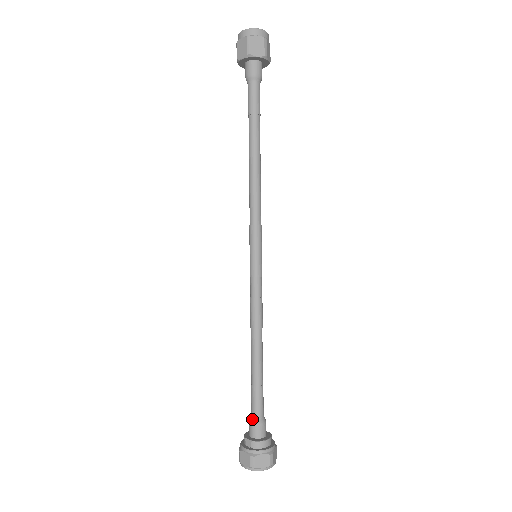
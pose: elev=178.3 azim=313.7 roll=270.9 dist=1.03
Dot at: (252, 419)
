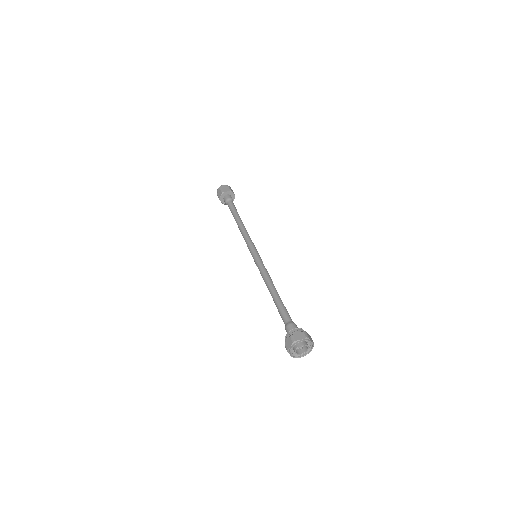
Dot at: (285, 325)
